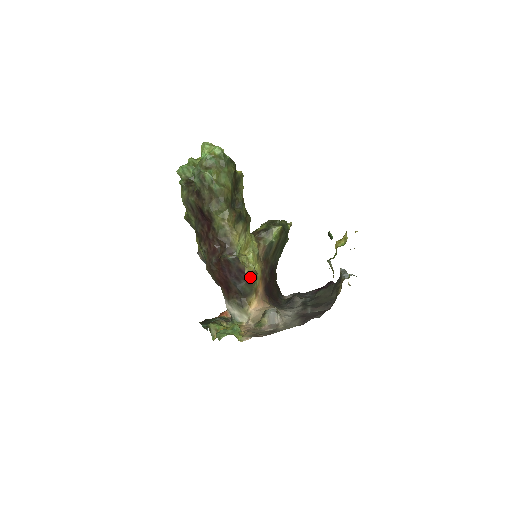
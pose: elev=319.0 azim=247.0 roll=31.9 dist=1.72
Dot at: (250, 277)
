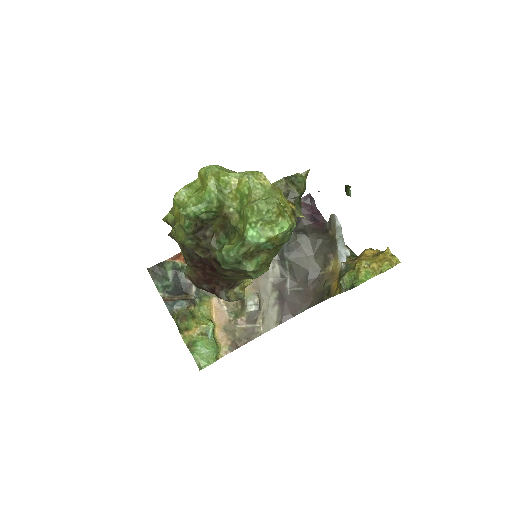
Dot at: occluded
